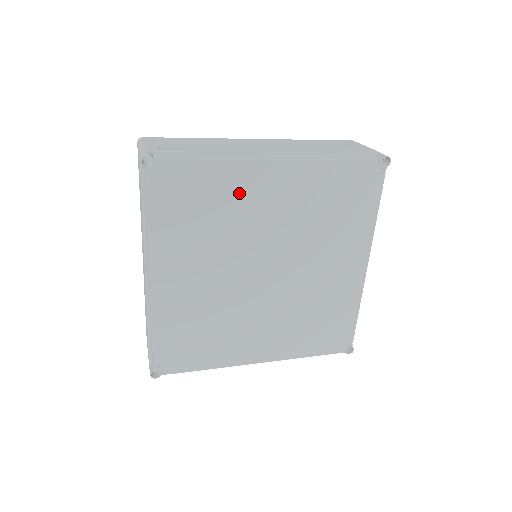
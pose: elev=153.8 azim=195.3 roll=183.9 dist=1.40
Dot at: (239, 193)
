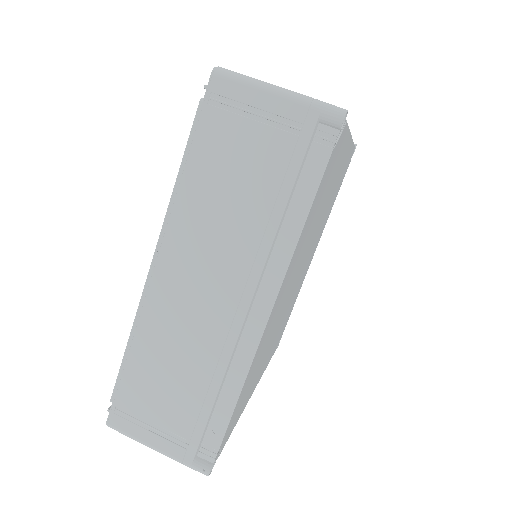
Dot at: (264, 343)
